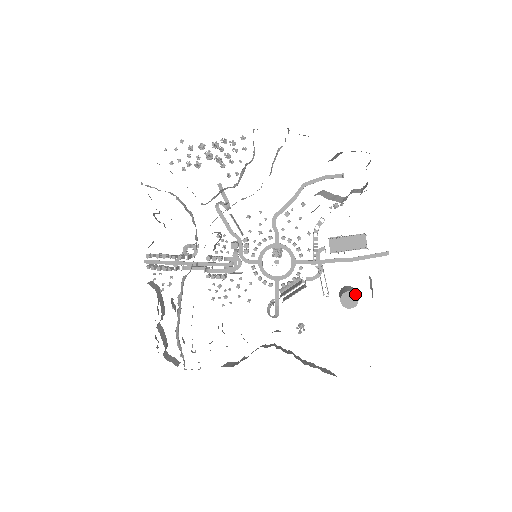
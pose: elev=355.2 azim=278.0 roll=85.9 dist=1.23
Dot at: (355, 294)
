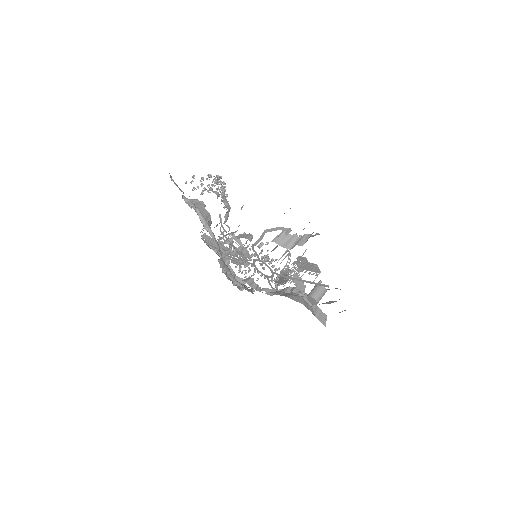
Dot at: (314, 299)
